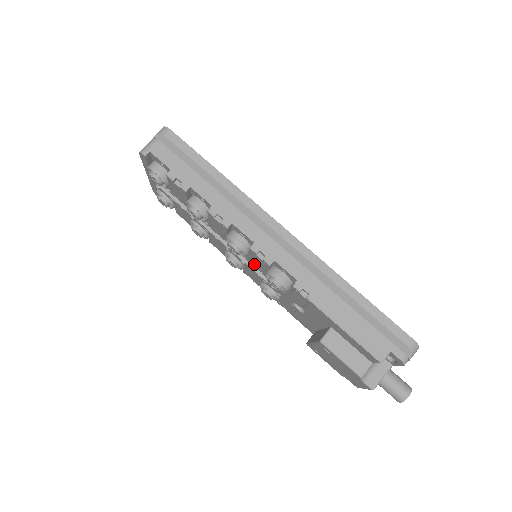
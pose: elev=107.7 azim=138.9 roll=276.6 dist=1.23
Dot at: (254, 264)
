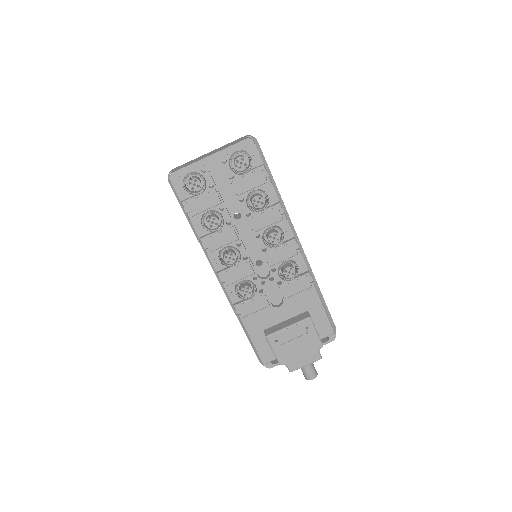
Dot at: (271, 257)
